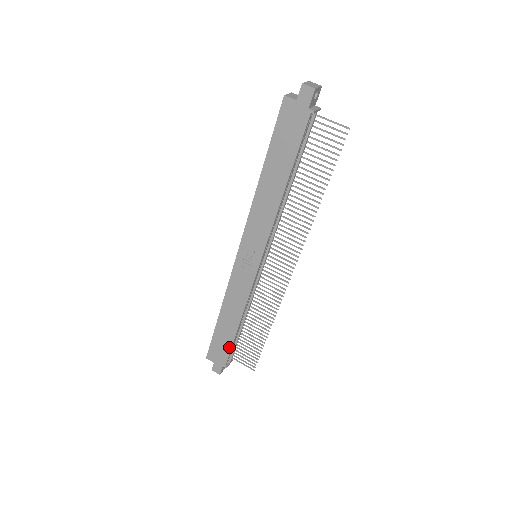
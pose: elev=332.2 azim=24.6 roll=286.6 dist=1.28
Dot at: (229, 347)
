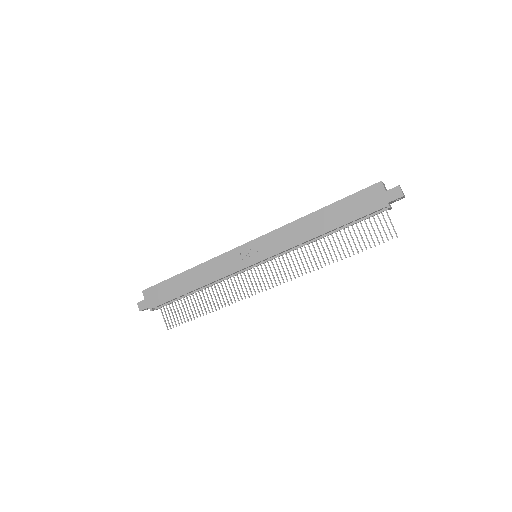
Dot at: (170, 298)
